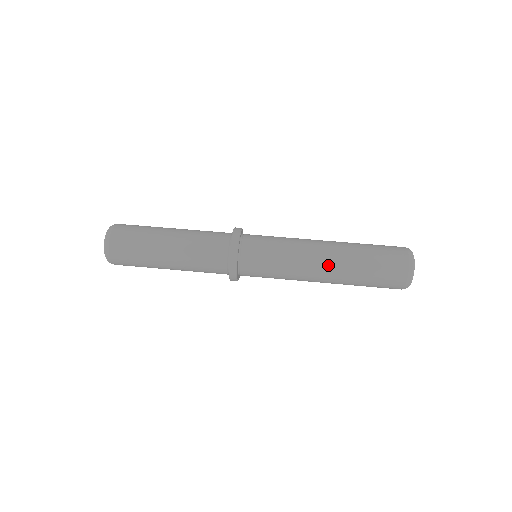
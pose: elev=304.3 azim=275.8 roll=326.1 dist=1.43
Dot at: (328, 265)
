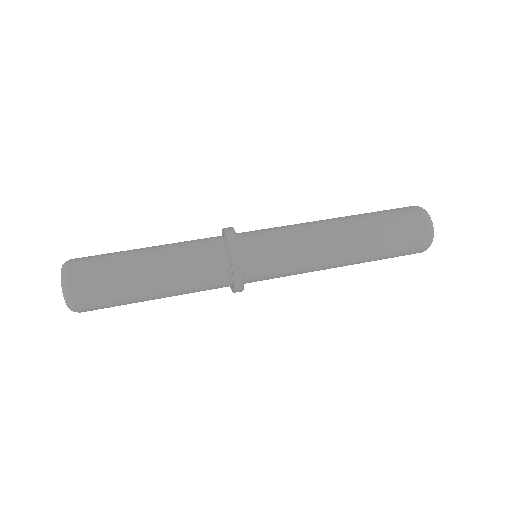
Dot at: (345, 251)
